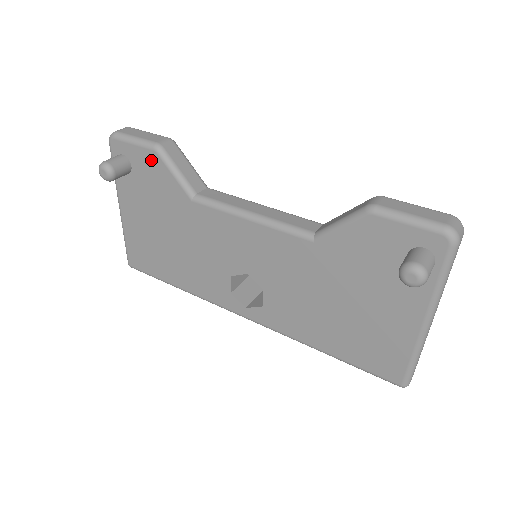
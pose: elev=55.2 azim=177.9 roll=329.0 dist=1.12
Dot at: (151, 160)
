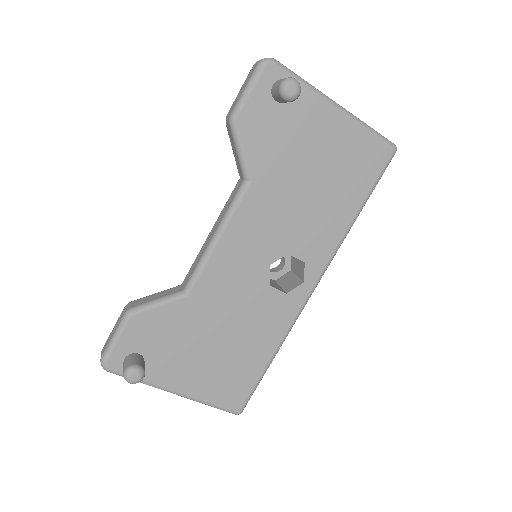
Dot at: (138, 326)
